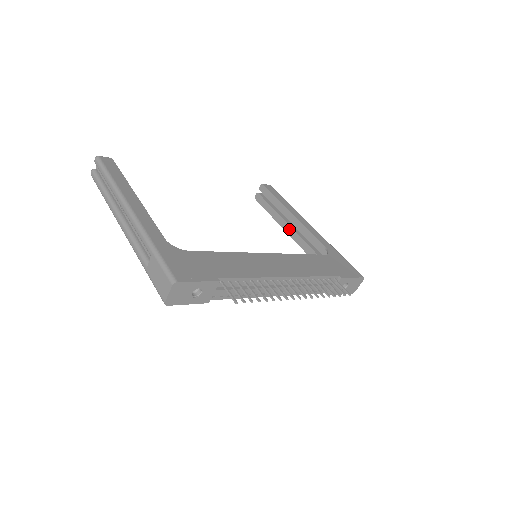
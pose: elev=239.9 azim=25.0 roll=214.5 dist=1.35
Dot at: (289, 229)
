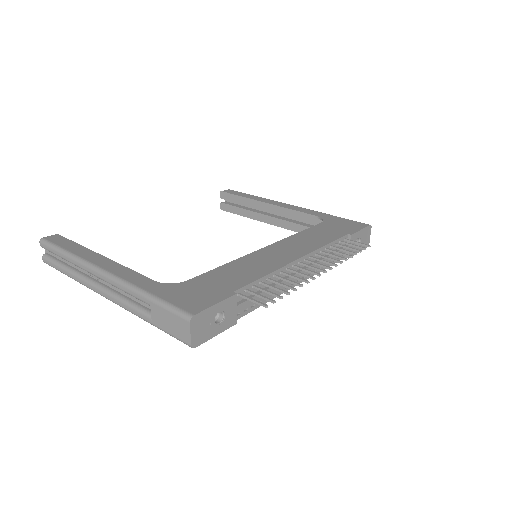
Dot at: (271, 220)
